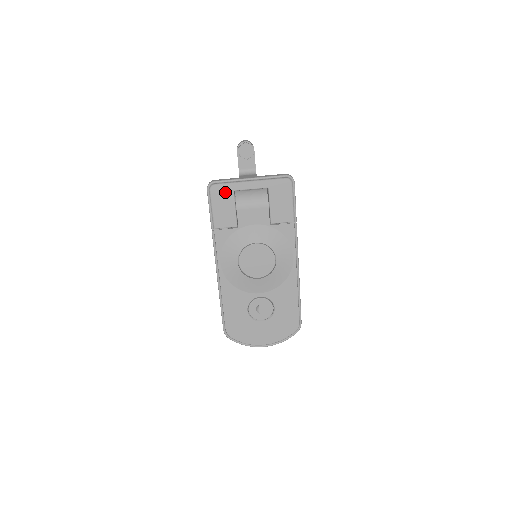
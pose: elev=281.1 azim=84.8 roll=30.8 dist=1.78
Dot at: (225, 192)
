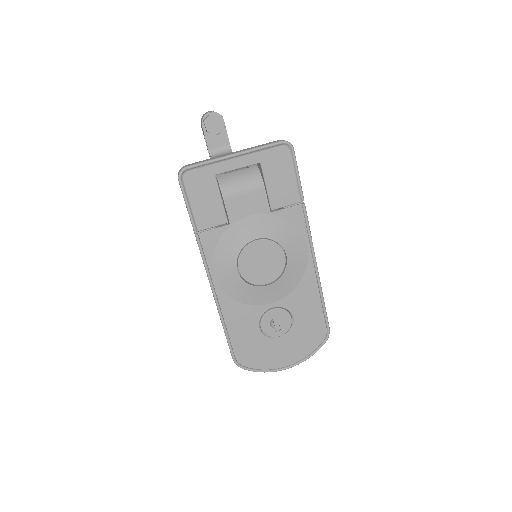
Dot at: (204, 179)
